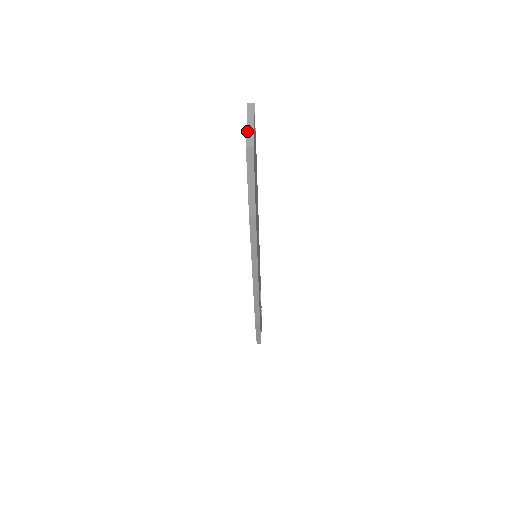
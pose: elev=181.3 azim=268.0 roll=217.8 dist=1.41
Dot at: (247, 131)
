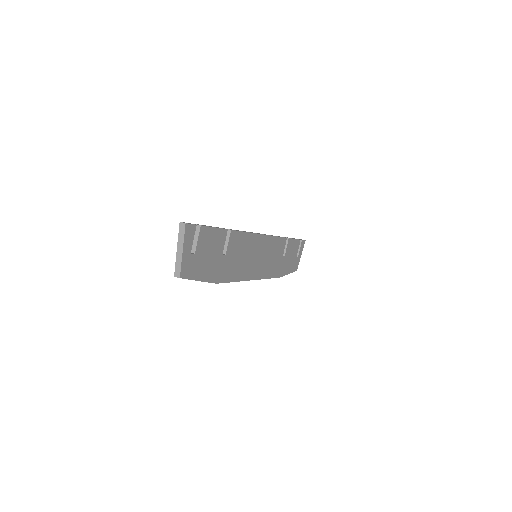
Dot at: (176, 258)
